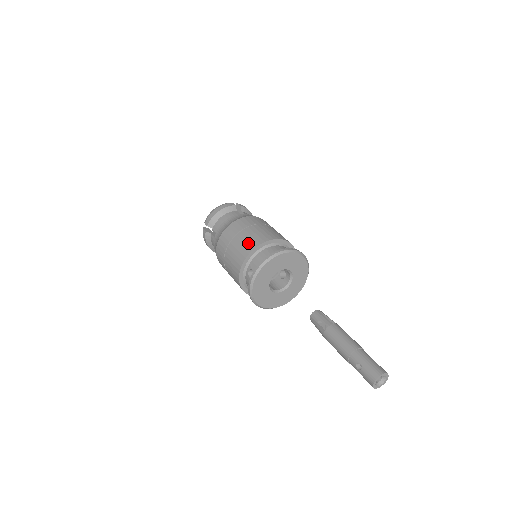
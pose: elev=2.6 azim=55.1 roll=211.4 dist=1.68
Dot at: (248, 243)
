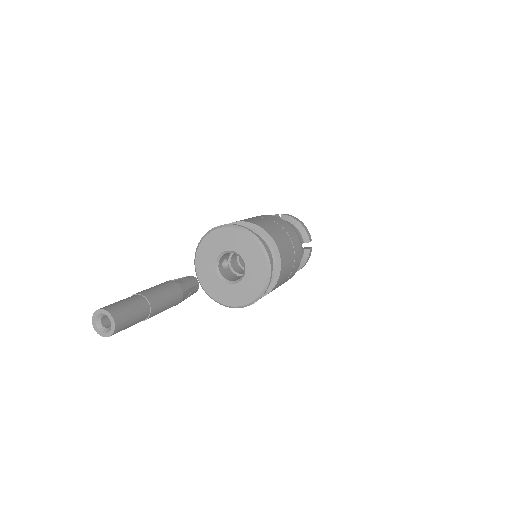
Dot at: occluded
